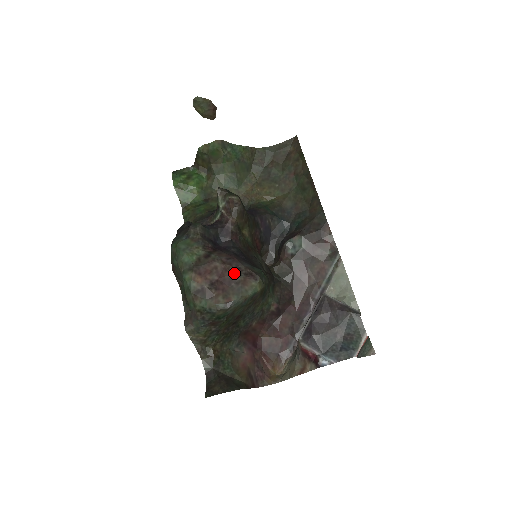
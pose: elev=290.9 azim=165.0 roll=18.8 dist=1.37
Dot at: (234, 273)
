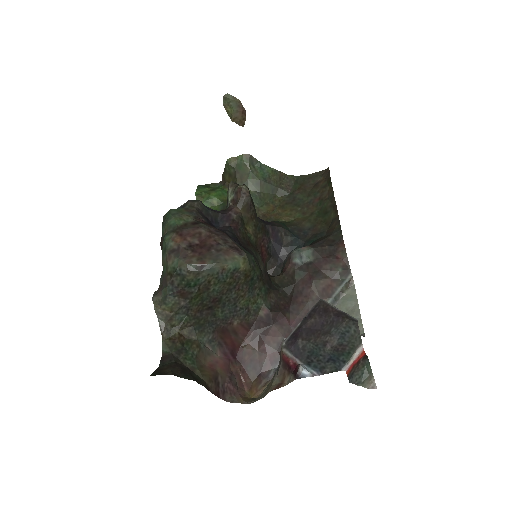
Dot at: (218, 241)
